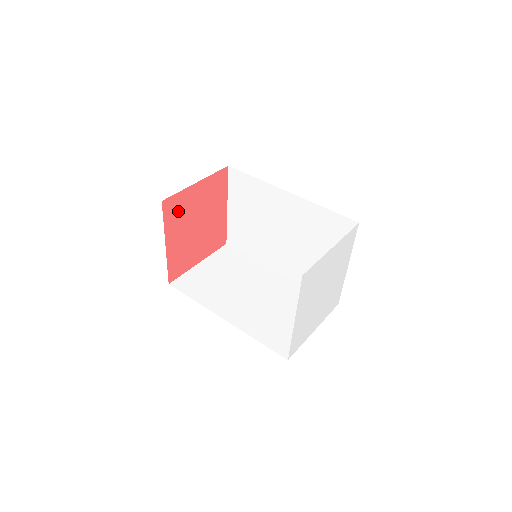
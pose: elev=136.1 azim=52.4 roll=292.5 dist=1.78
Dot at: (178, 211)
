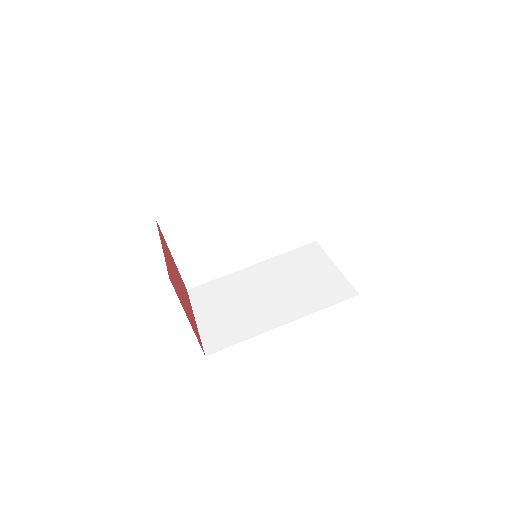
Dot at: (194, 327)
